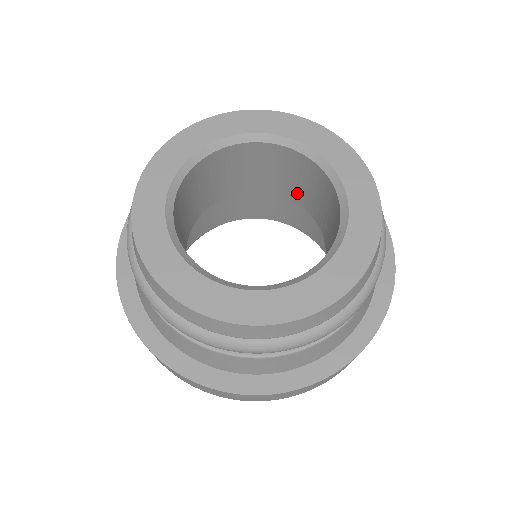
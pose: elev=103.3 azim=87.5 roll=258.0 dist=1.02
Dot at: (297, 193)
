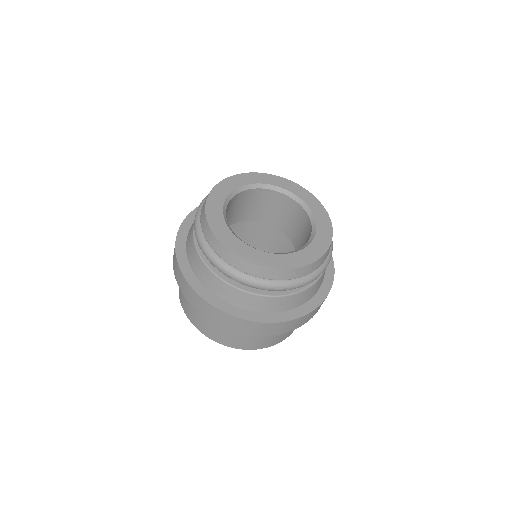
Dot at: (287, 227)
